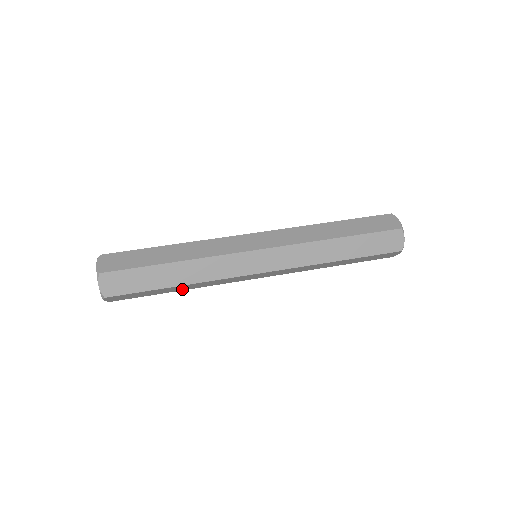
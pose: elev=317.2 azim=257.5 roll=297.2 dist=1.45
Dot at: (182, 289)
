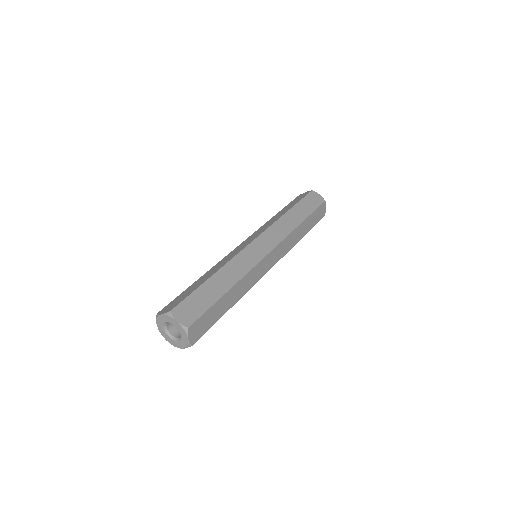
Dot at: (233, 302)
